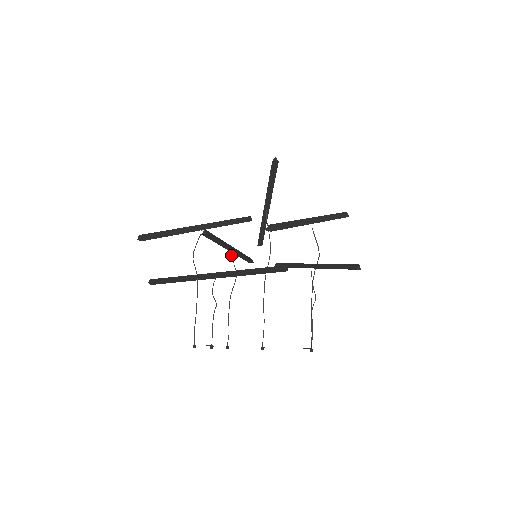
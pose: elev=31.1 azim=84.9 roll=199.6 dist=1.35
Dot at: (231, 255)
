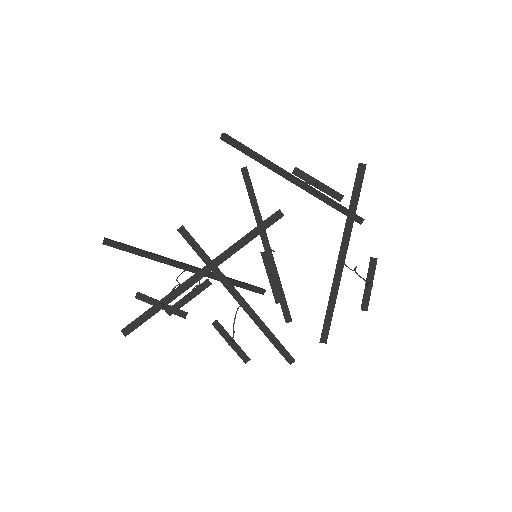
Dot at: (237, 299)
